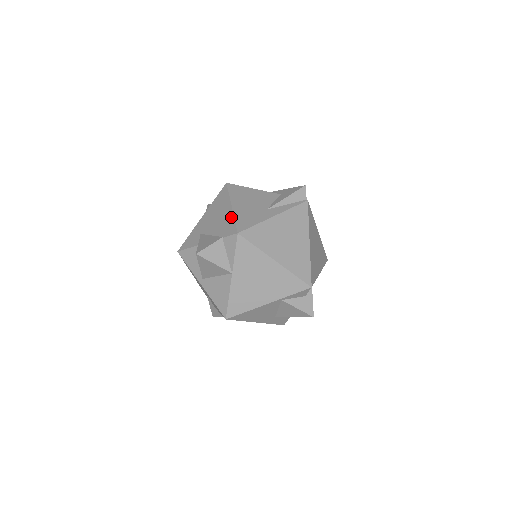
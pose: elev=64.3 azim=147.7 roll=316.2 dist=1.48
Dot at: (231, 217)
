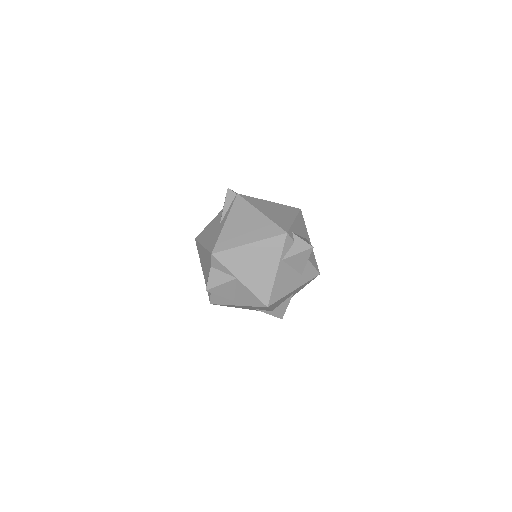
Dot at: (205, 251)
